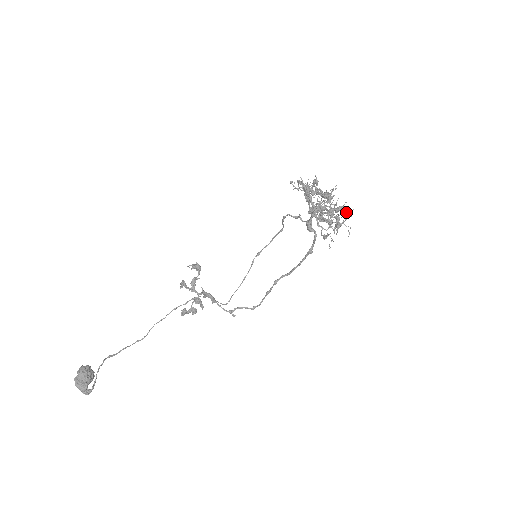
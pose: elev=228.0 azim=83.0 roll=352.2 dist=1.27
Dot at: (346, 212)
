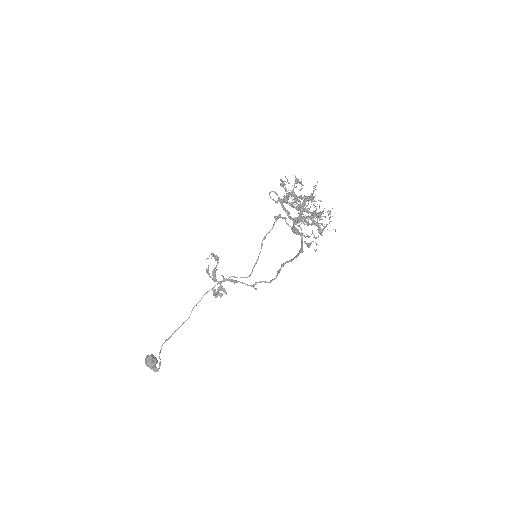
Dot at: (329, 211)
